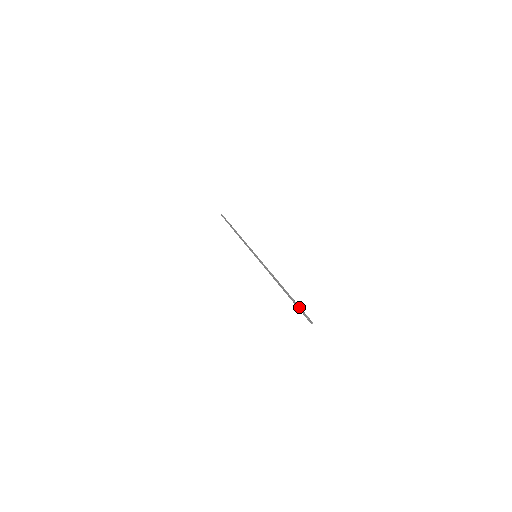
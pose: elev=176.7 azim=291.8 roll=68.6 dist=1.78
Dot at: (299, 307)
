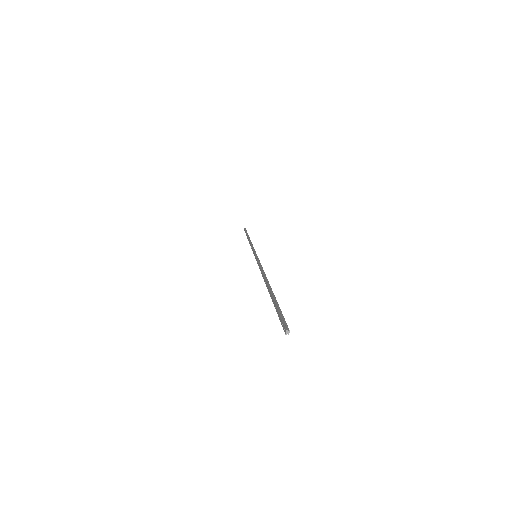
Dot at: (277, 306)
